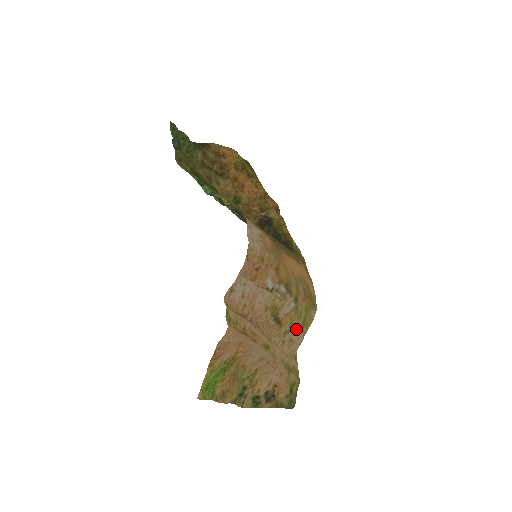
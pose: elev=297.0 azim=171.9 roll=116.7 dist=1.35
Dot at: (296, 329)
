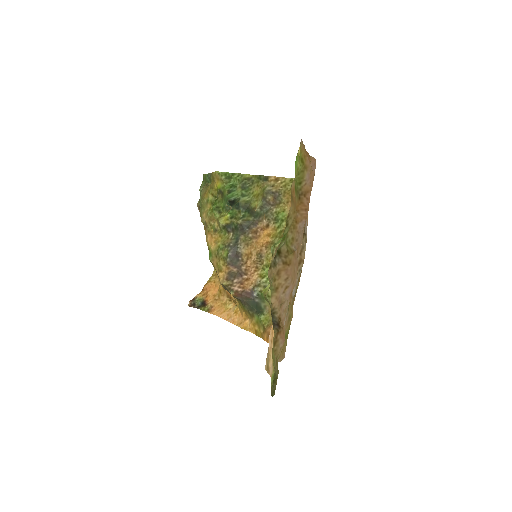
Dot at: (284, 326)
